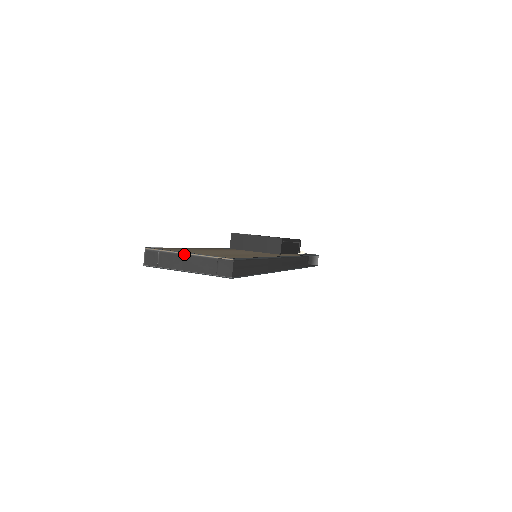
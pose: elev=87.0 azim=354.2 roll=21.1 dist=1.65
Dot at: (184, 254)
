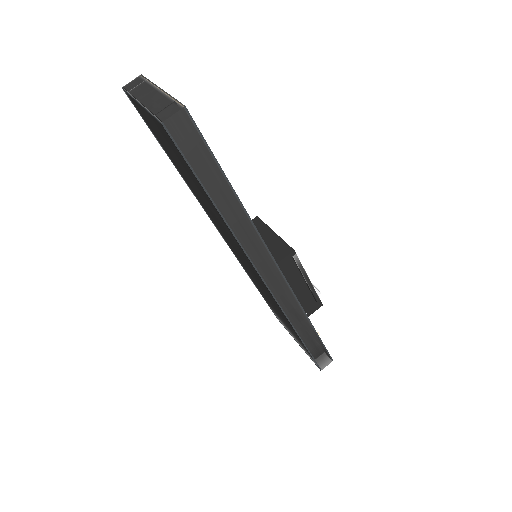
Dot at: (157, 88)
